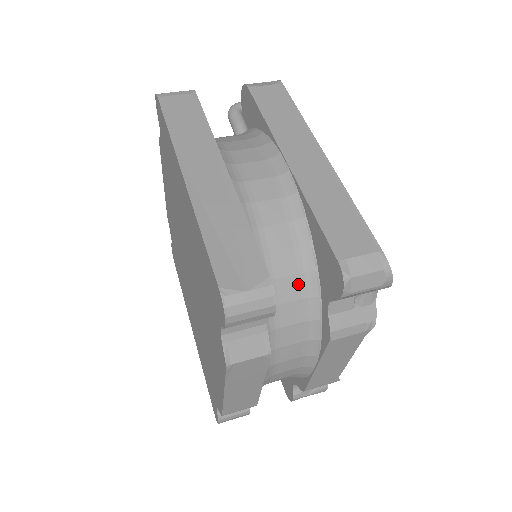
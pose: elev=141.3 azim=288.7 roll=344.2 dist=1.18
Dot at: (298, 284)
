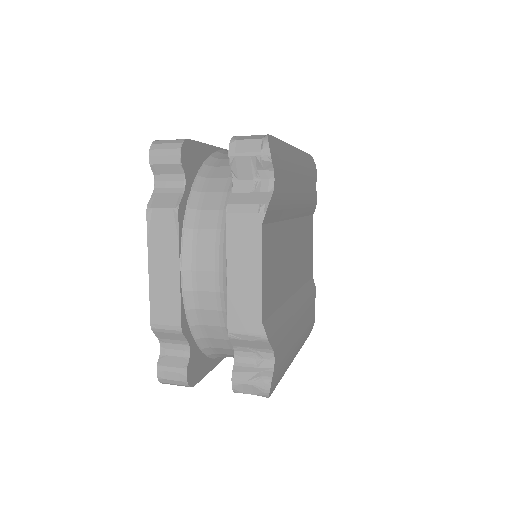
Dot at: (225, 183)
